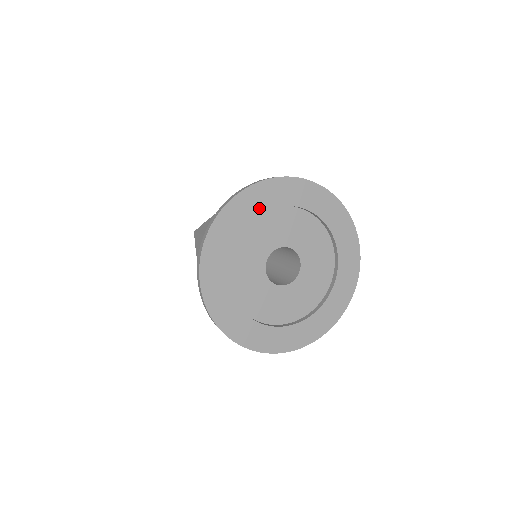
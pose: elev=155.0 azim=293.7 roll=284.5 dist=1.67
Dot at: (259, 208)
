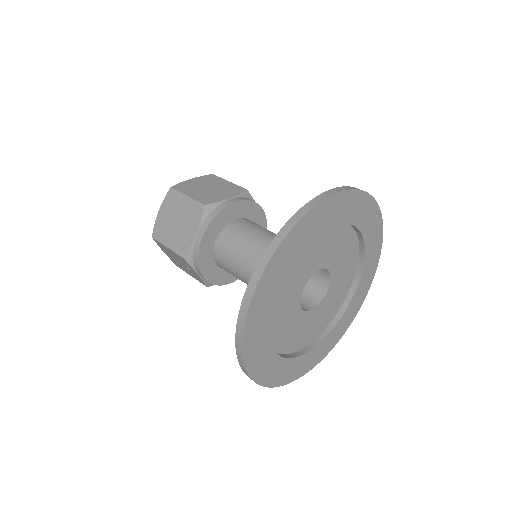
Dot at: (283, 274)
